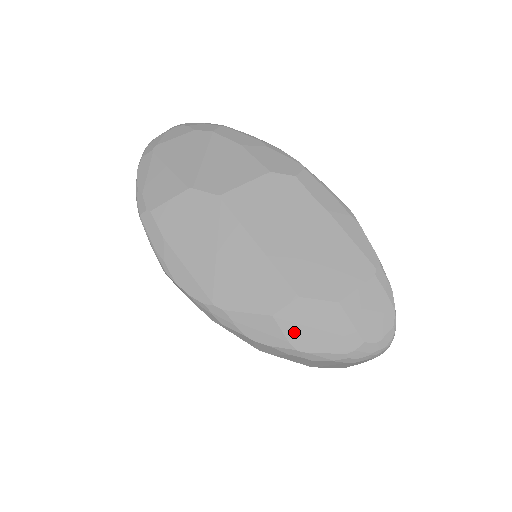
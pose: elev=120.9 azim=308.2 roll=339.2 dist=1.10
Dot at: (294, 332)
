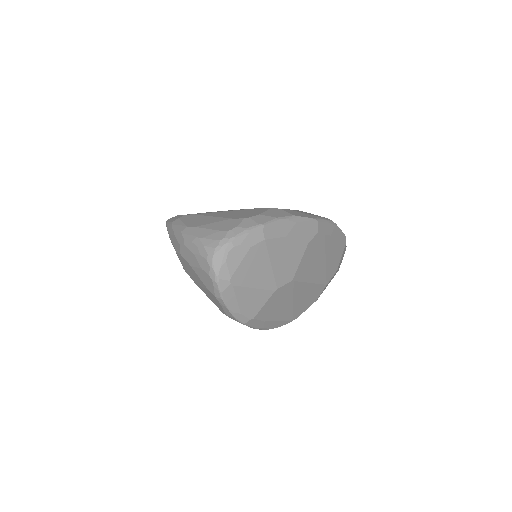
Dot at: occluded
